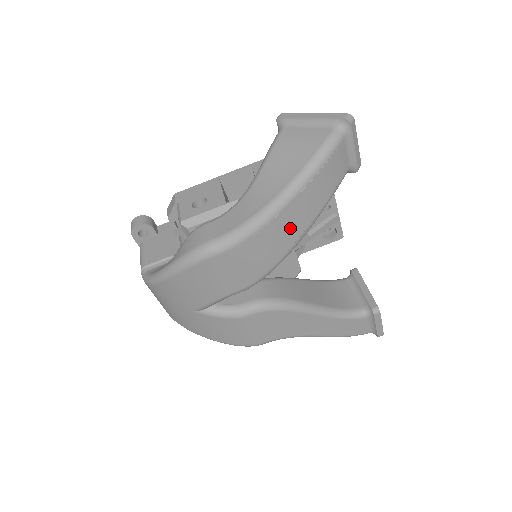
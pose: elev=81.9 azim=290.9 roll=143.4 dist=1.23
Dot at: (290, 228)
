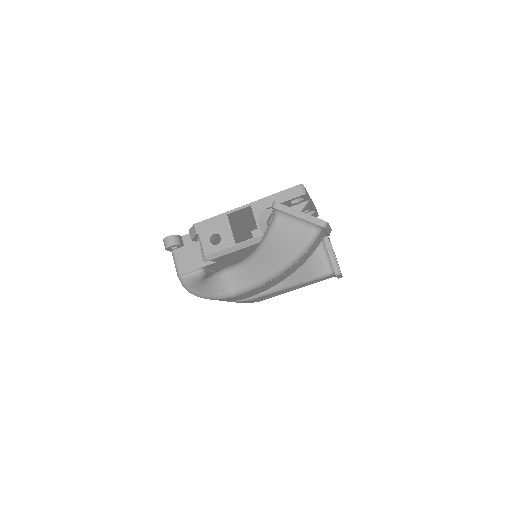
Dot at: (282, 277)
